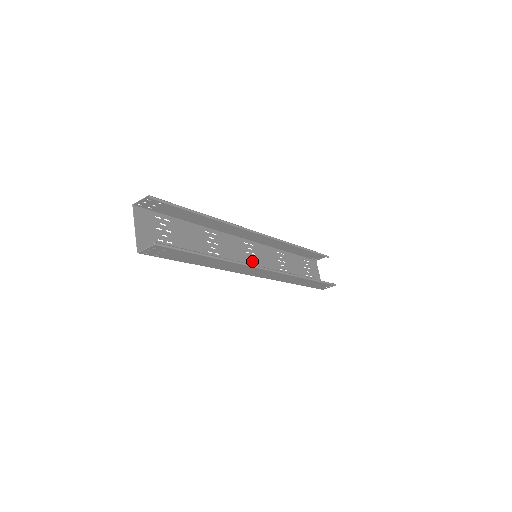
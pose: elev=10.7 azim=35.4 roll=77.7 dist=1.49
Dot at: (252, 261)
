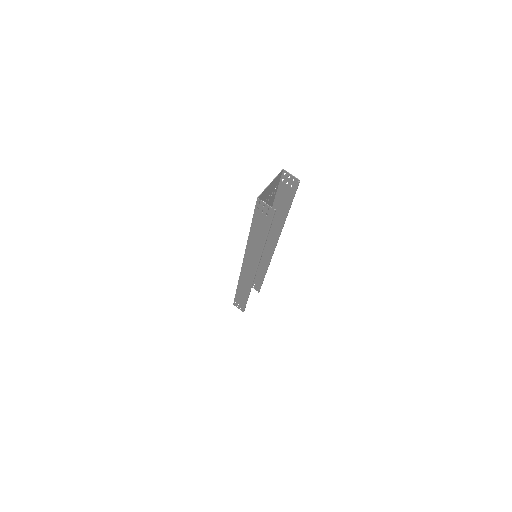
Dot at: occluded
